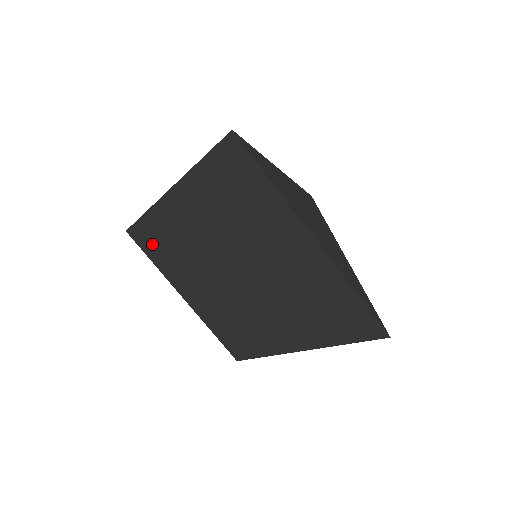
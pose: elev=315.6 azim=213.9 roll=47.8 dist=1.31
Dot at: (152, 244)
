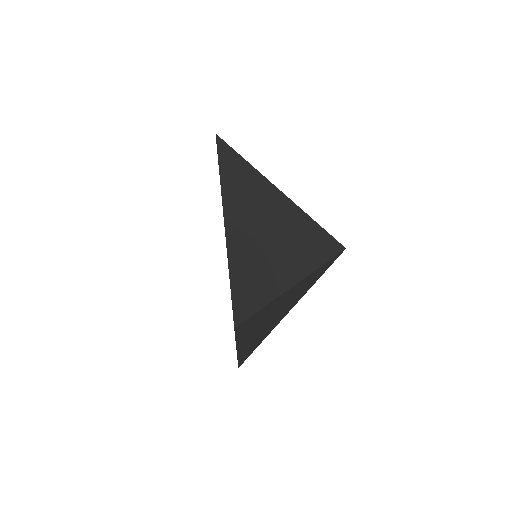
Dot at: occluded
